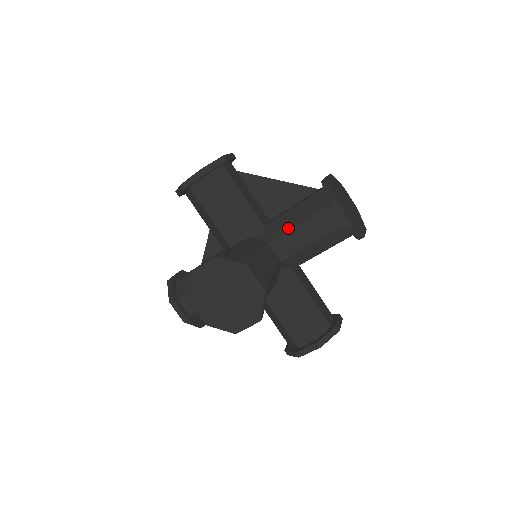
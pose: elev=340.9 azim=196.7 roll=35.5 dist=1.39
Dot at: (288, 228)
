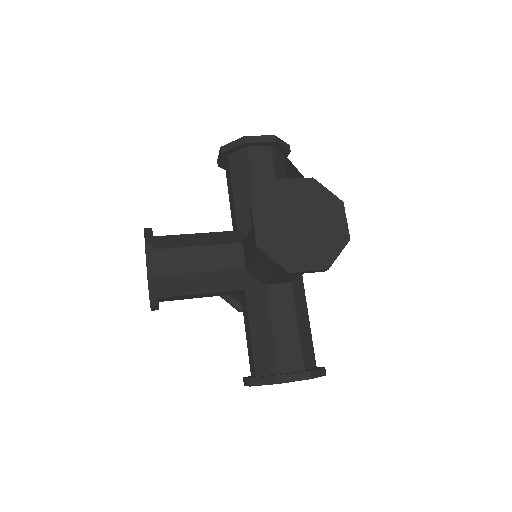
Dot at: occluded
